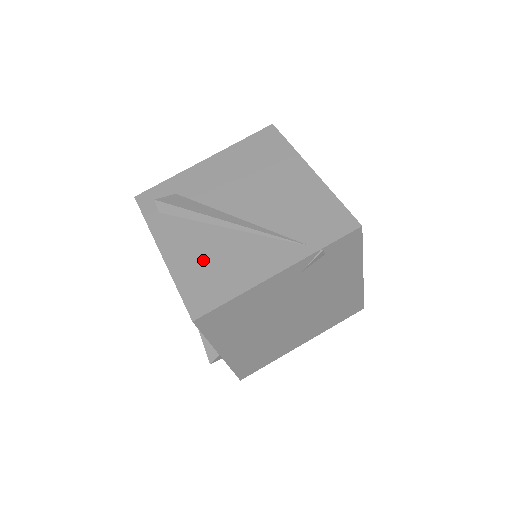
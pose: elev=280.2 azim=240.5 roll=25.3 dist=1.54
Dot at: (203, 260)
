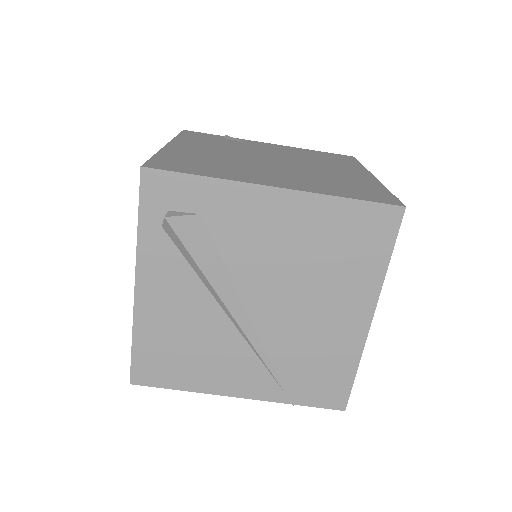
Dot at: (177, 334)
